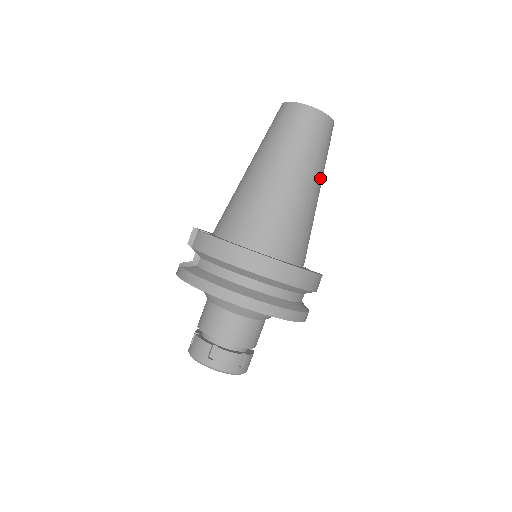
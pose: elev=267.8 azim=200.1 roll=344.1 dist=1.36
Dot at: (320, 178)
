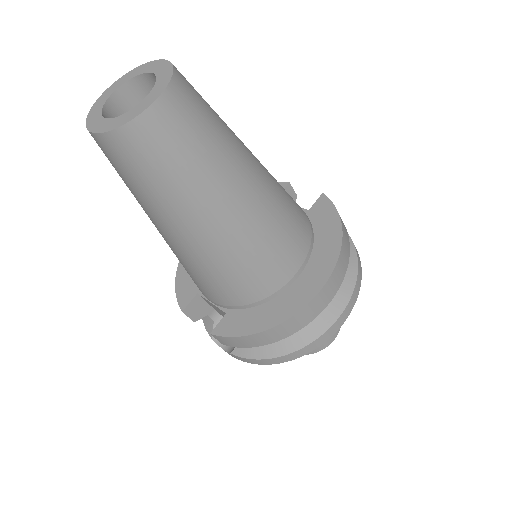
Dot at: (241, 147)
